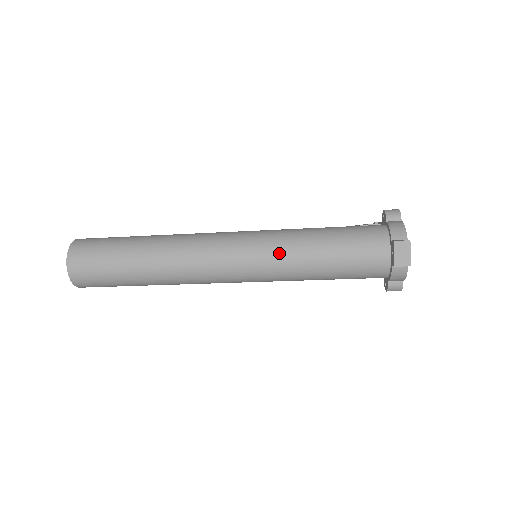
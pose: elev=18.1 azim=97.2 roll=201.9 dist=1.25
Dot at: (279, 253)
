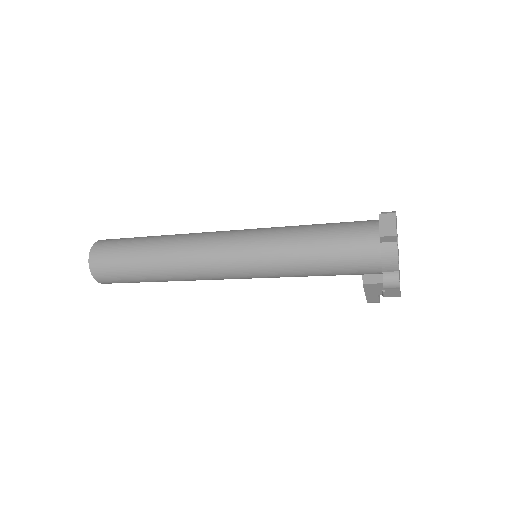
Dot at: (272, 237)
